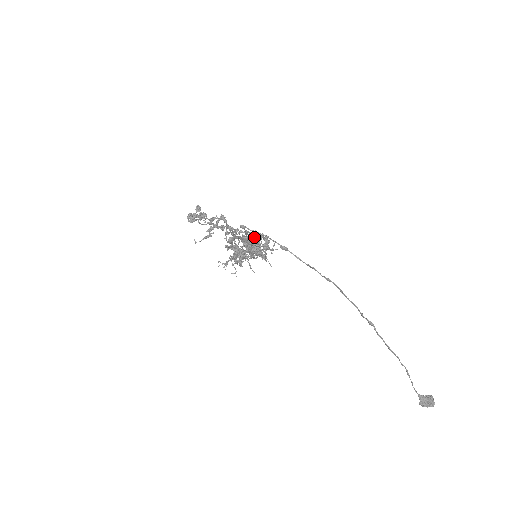
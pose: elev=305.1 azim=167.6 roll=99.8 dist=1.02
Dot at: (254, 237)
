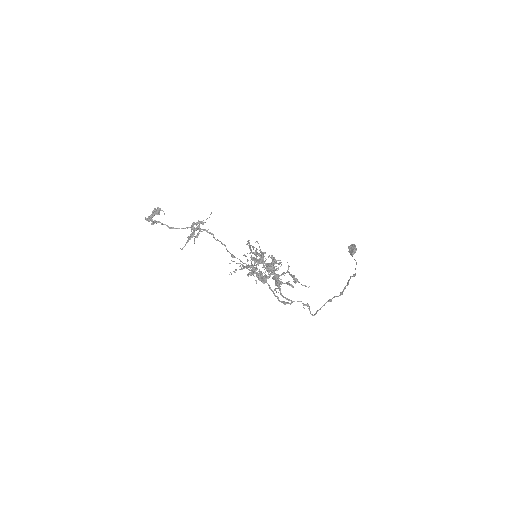
Dot at: occluded
